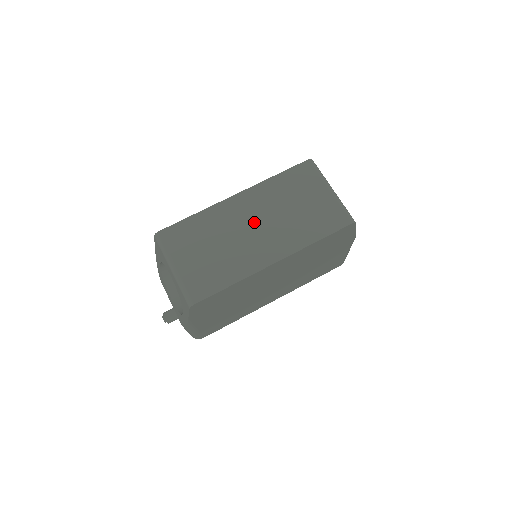
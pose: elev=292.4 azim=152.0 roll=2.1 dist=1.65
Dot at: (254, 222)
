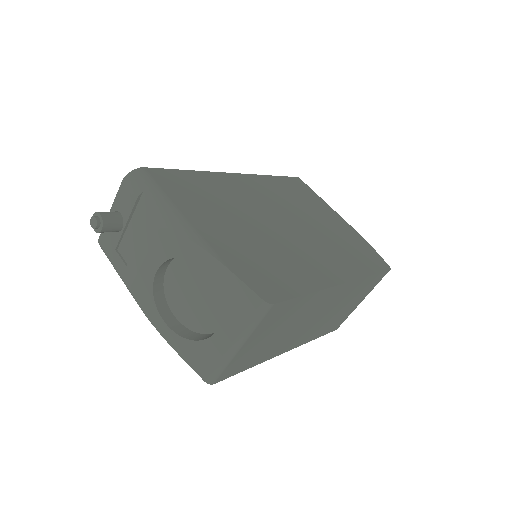
Dot at: (318, 315)
